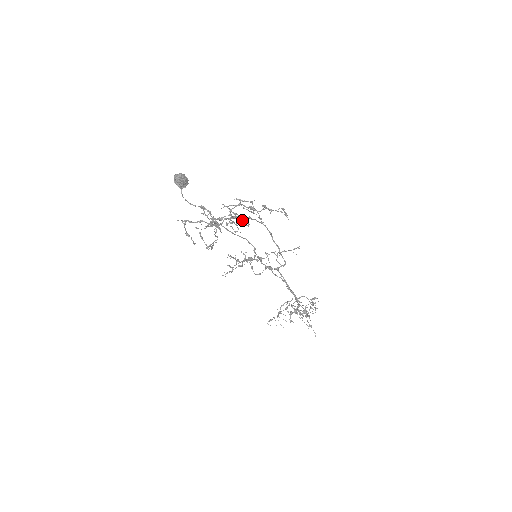
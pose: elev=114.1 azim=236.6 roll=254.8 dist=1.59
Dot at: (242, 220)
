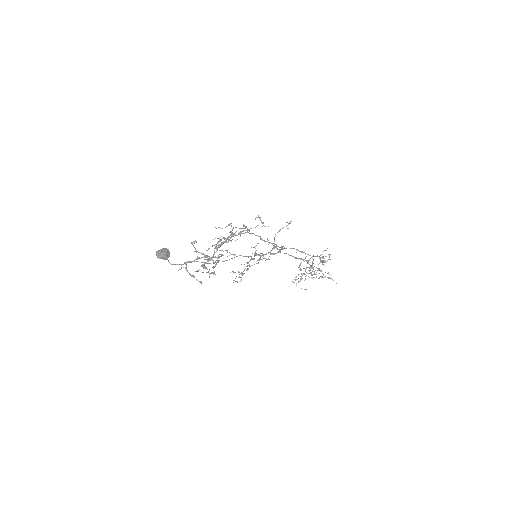
Dot at: (227, 256)
